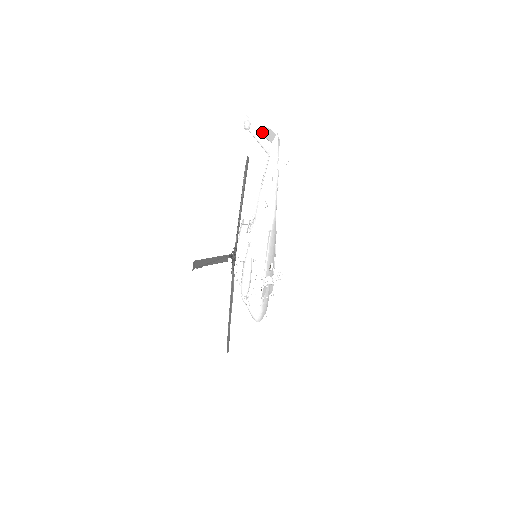
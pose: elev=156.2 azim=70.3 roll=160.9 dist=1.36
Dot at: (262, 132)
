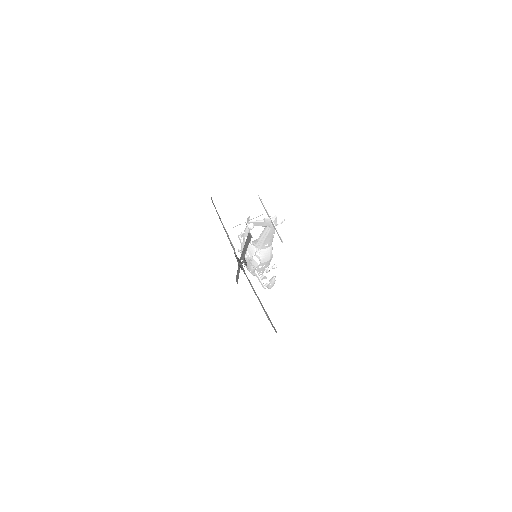
Dot at: occluded
